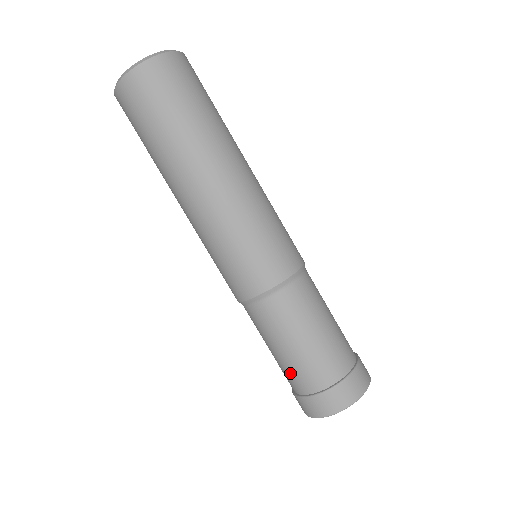
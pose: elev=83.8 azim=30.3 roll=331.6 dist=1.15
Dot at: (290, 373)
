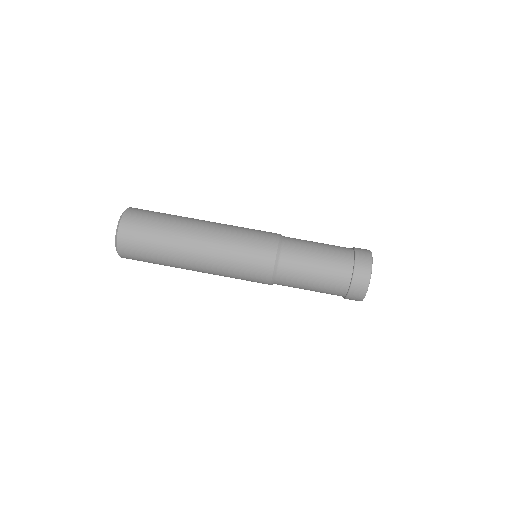
Dot at: occluded
